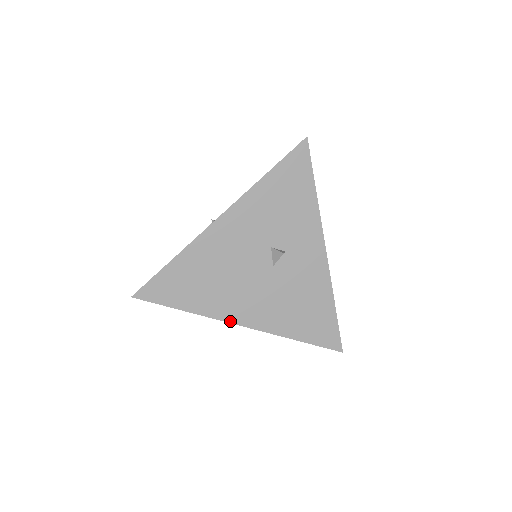
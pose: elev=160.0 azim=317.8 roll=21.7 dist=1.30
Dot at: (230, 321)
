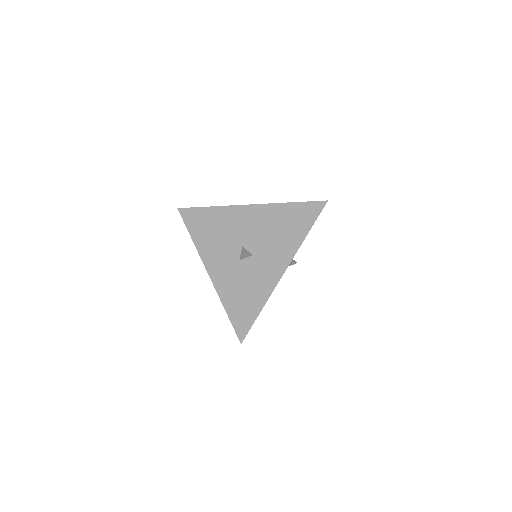
Dot at: occluded
